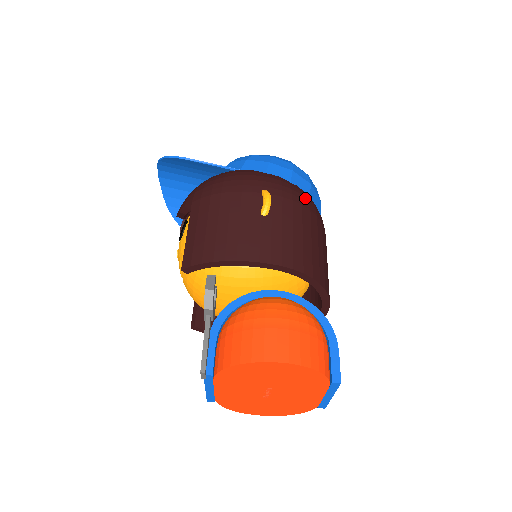
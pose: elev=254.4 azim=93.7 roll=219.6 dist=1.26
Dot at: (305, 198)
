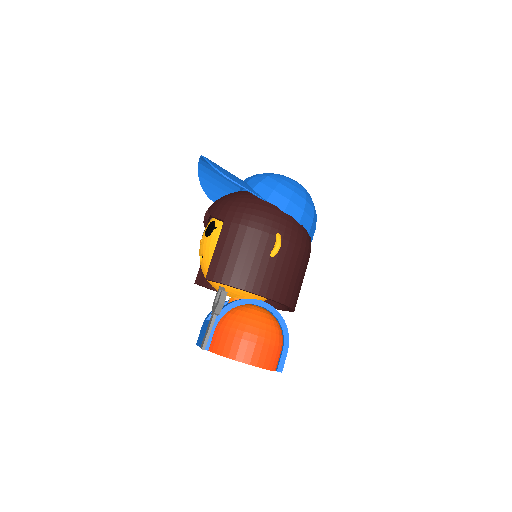
Dot at: (305, 239)
